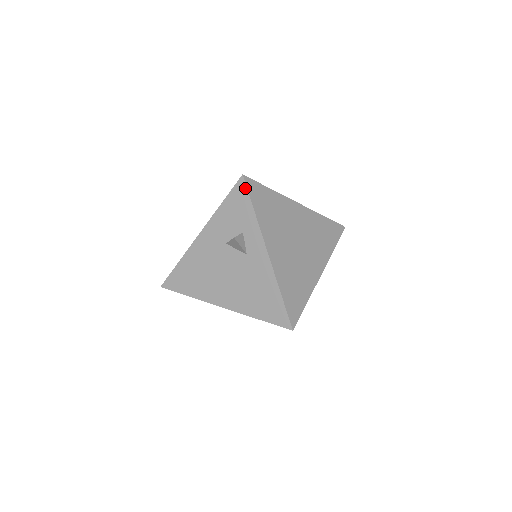
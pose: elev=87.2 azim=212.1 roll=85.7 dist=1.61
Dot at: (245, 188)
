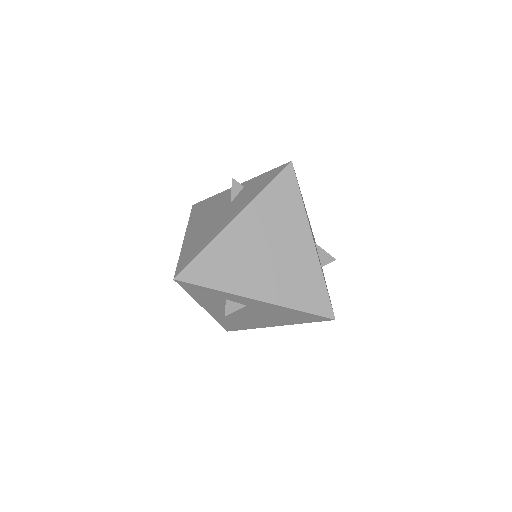
Dot at: (187, 284)
